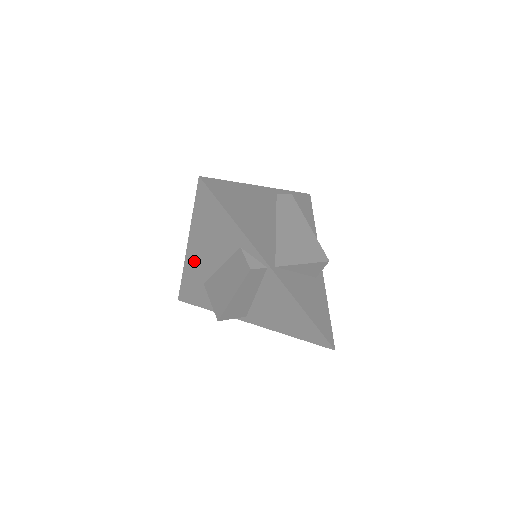
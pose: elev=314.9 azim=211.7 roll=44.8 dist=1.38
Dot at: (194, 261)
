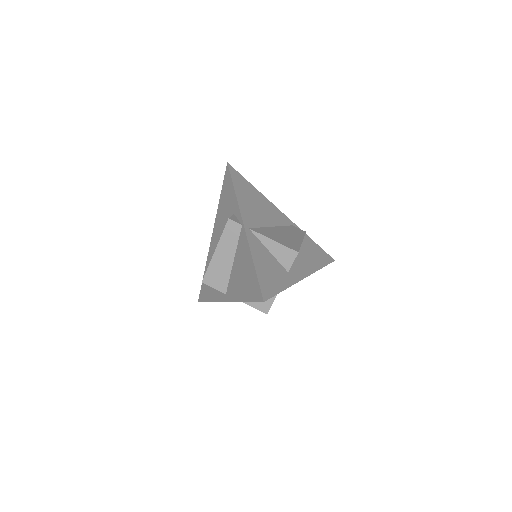
Dot at: (213, 246)
